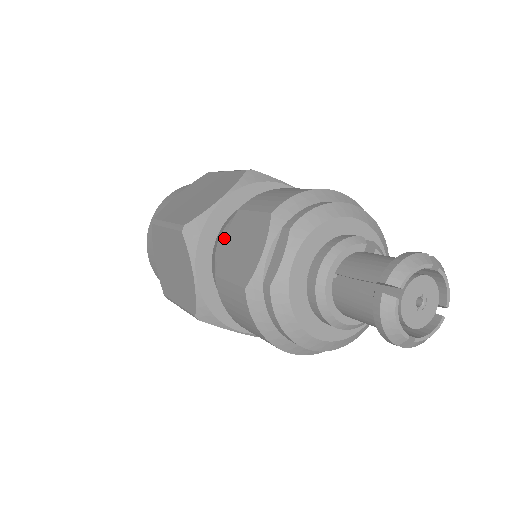
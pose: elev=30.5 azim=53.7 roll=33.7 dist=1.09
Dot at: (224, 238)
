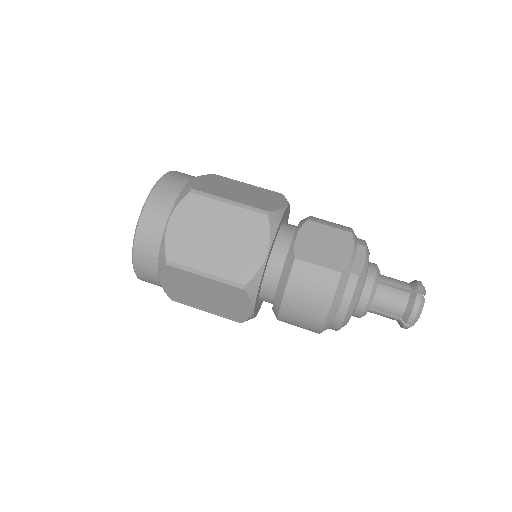
Dot at: (297, 234)
